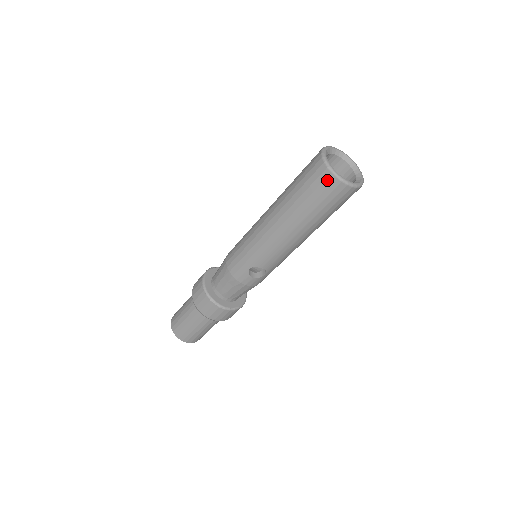
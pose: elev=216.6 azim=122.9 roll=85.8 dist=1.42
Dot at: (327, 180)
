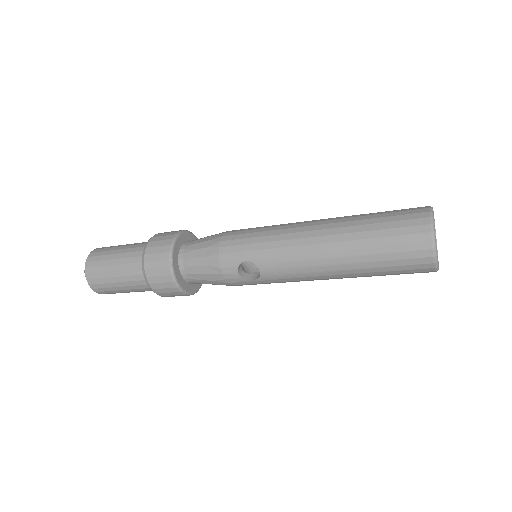
Dot at: (420, 235)
